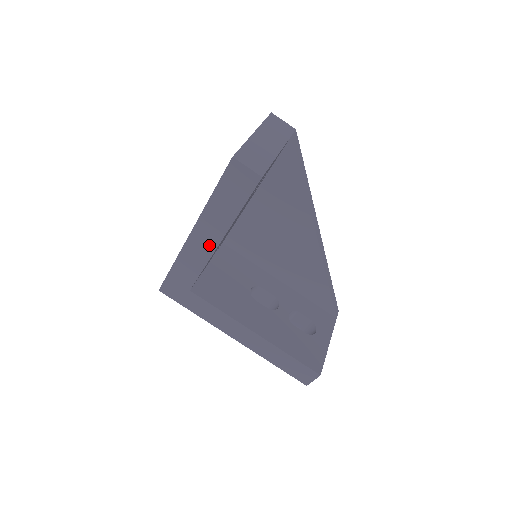
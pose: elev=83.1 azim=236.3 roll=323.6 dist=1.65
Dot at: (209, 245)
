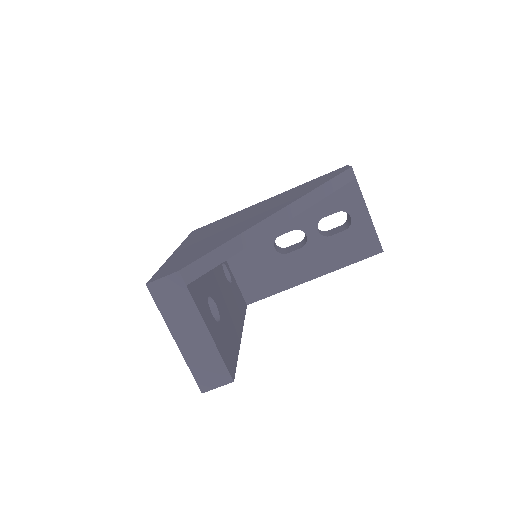
Dot at: occluded
